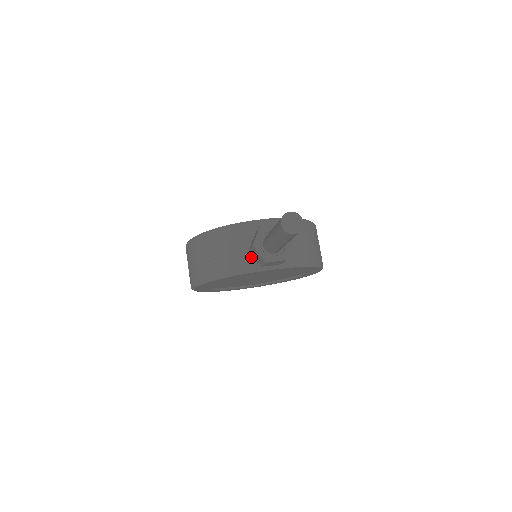
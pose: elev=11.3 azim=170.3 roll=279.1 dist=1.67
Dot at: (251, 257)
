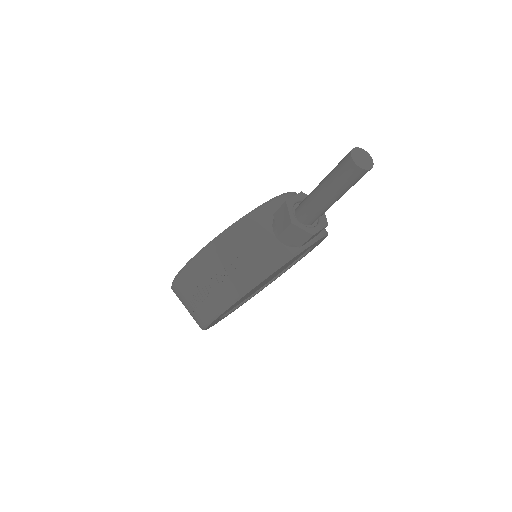
Dot at: (281, 244)
